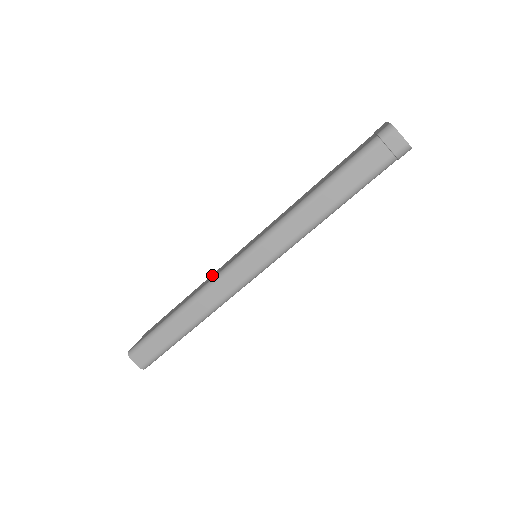
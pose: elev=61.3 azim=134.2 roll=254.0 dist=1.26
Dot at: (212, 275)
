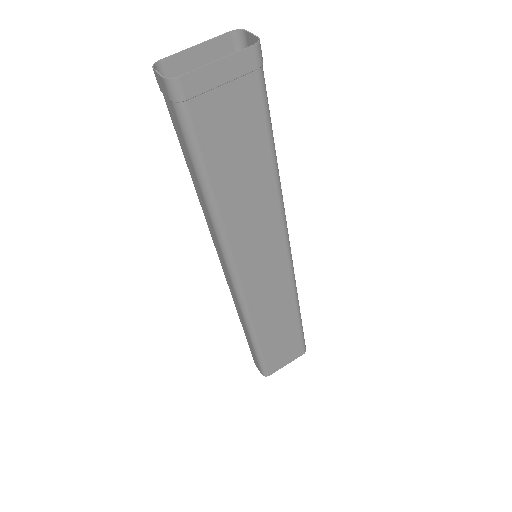
Dot at: occluded
